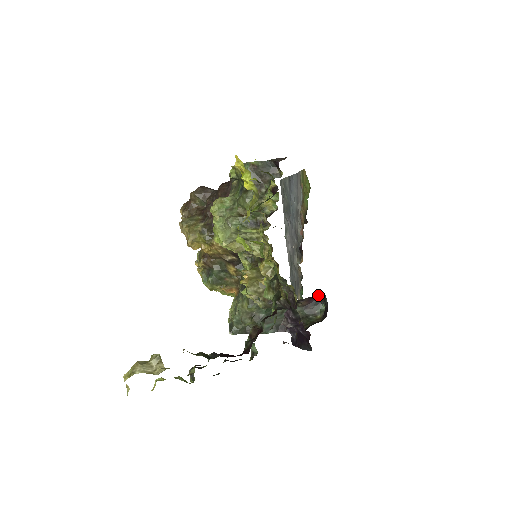
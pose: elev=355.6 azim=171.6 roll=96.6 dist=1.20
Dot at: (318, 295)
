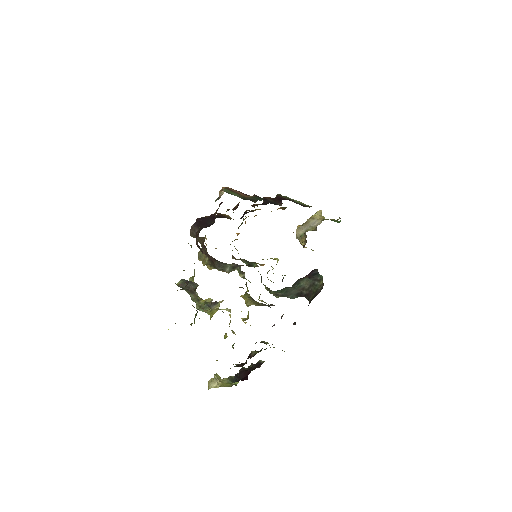
Dot at: (311, 271)
